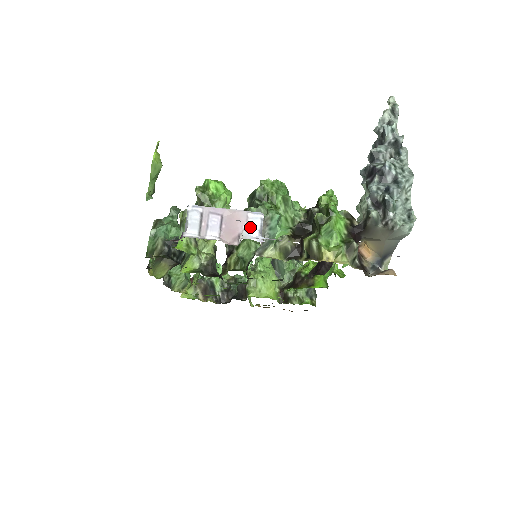
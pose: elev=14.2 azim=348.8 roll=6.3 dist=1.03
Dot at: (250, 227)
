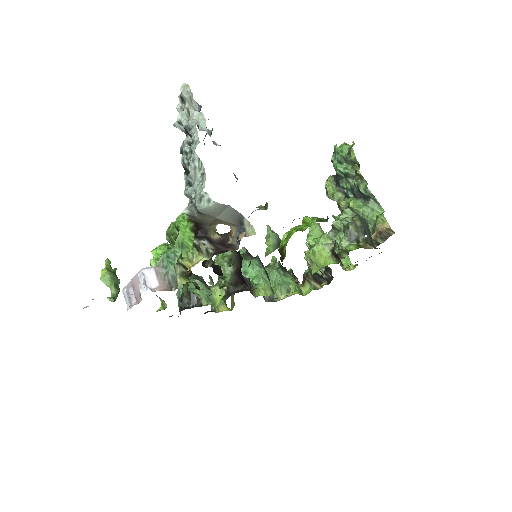
Dot at: occluded
